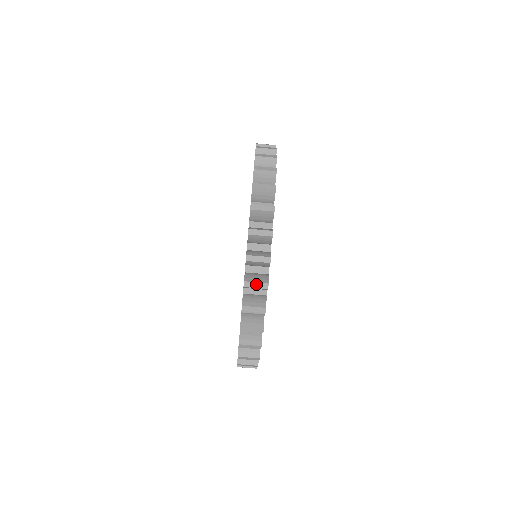
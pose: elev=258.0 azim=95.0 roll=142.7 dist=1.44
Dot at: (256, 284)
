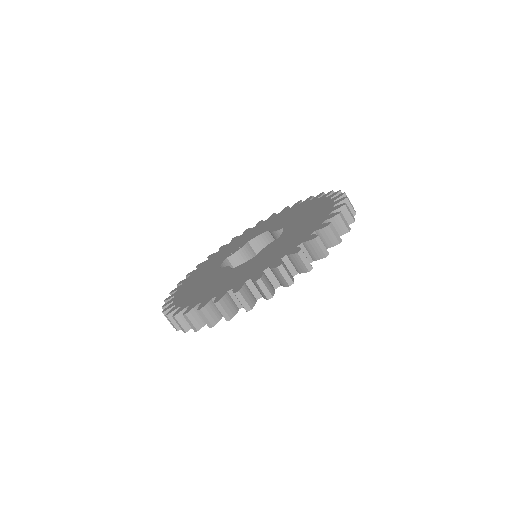
Dot at: (244, 301)
